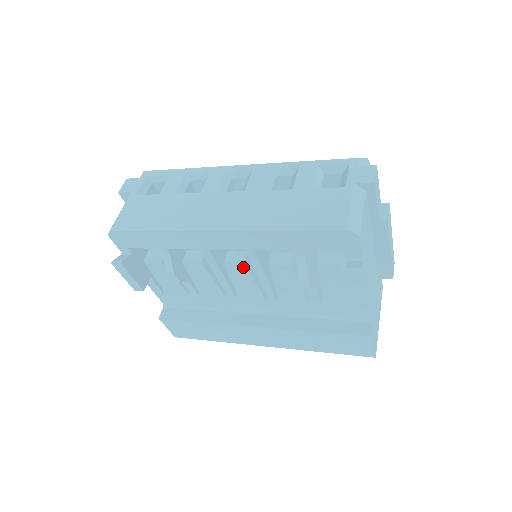
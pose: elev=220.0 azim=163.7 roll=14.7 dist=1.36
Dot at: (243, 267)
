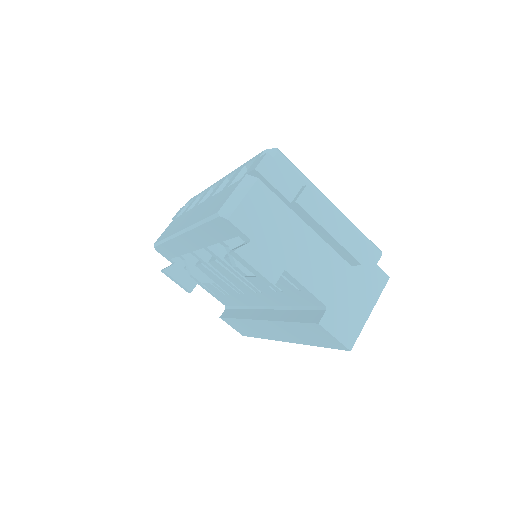
Dot at: (218, 264)
